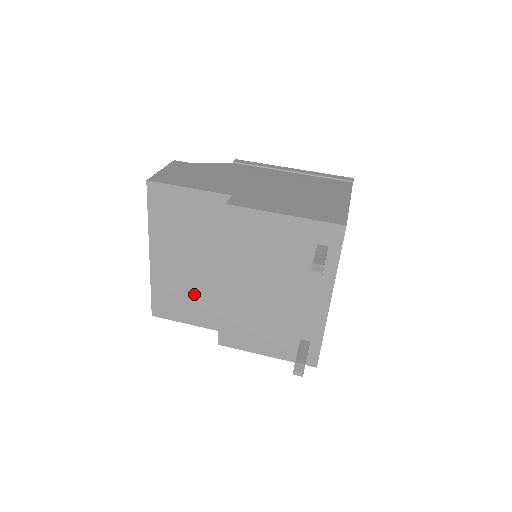
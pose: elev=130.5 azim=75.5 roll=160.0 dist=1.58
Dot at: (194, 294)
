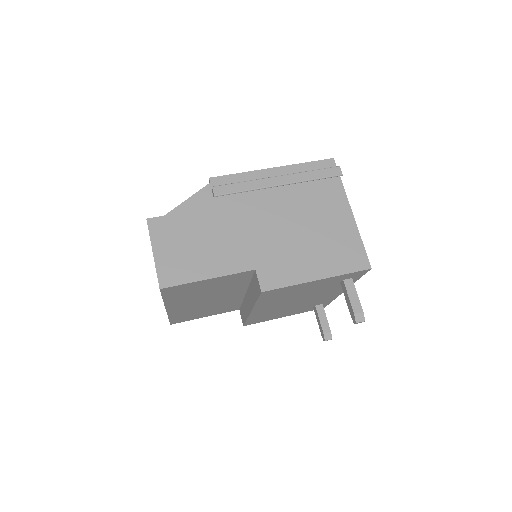
Dot at: (212, 308)
